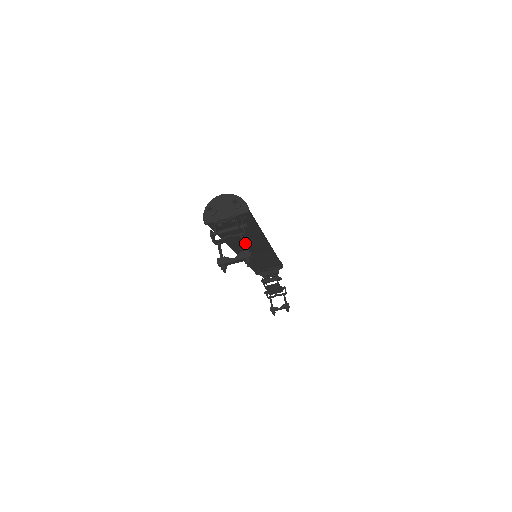
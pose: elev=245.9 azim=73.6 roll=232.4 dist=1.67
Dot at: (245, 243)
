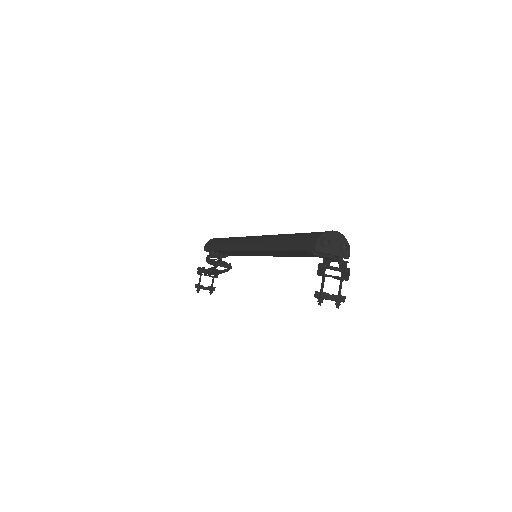
Dot at: (278, 253)
